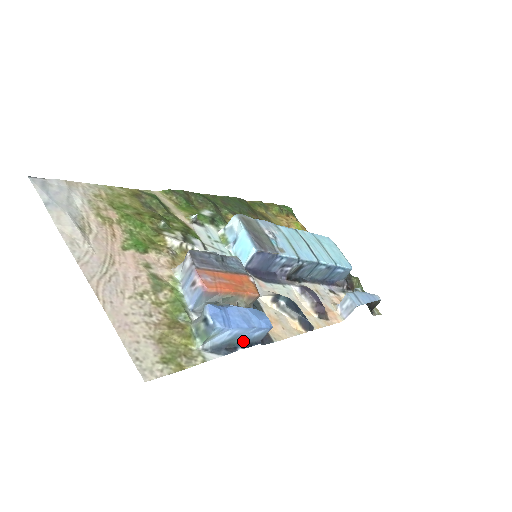
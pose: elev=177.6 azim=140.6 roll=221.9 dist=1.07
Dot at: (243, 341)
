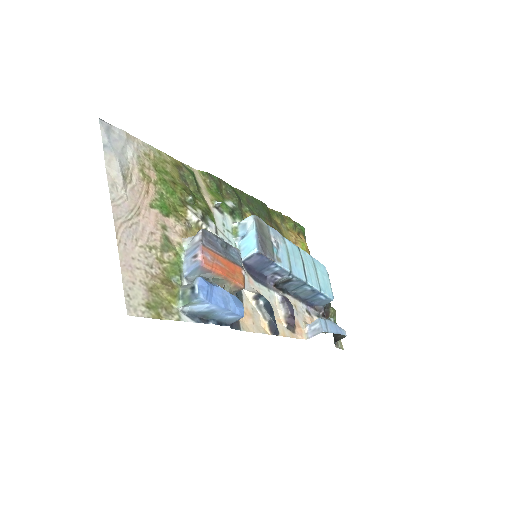
Dot at: (216, 318)
